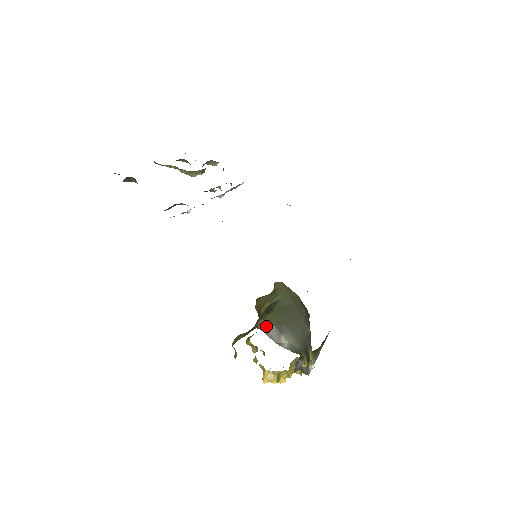
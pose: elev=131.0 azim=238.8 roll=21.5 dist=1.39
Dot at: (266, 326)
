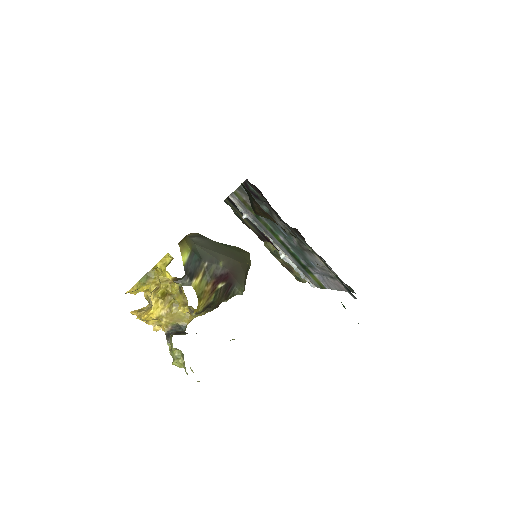
Dot at: (195, 233)
